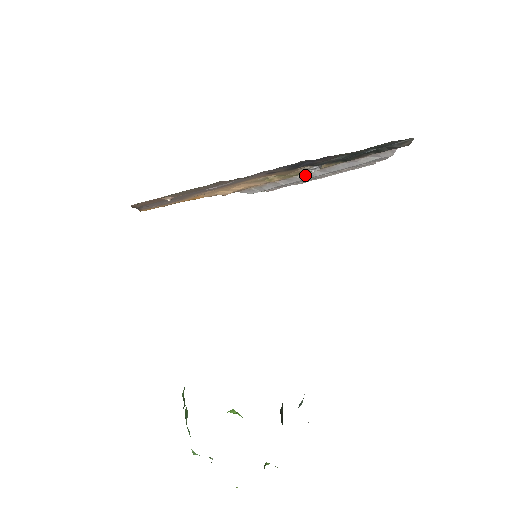
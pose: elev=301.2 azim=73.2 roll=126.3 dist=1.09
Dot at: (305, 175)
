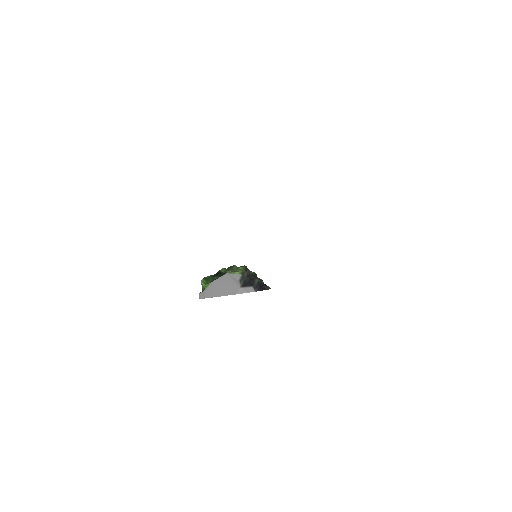
Dot at: occluded
